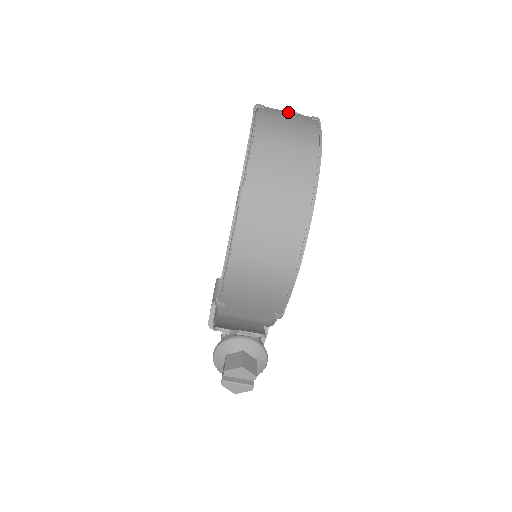
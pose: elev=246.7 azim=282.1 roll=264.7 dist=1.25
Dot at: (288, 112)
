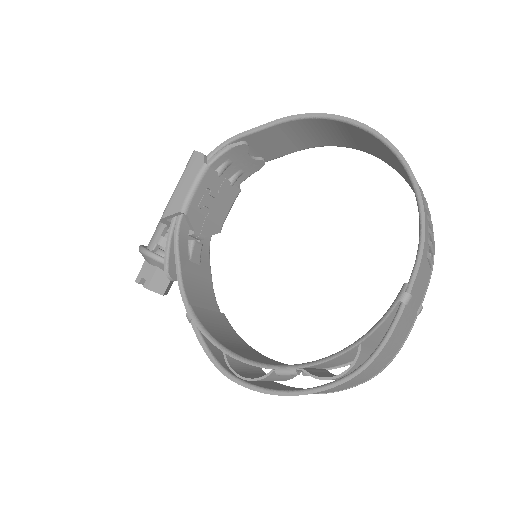
Dot at: (421, 287)
